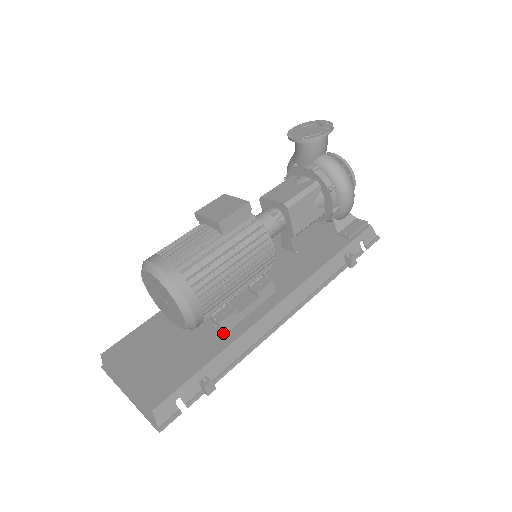
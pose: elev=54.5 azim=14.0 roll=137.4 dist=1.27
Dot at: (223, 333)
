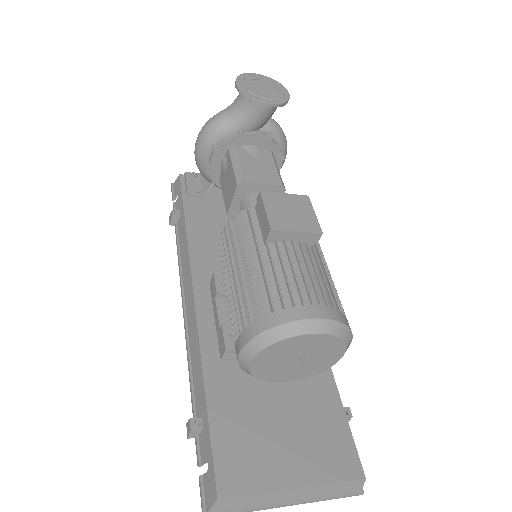
Dot at: occluded
